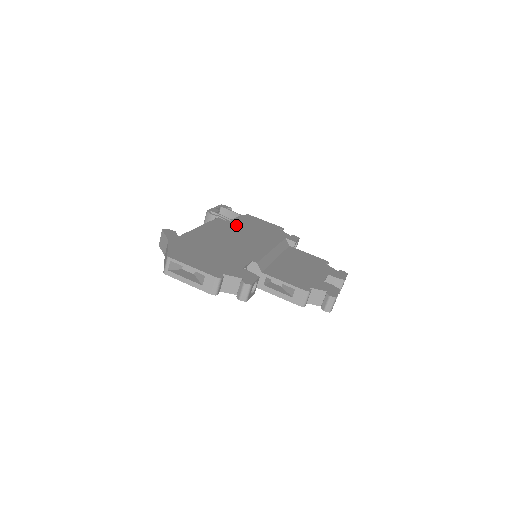
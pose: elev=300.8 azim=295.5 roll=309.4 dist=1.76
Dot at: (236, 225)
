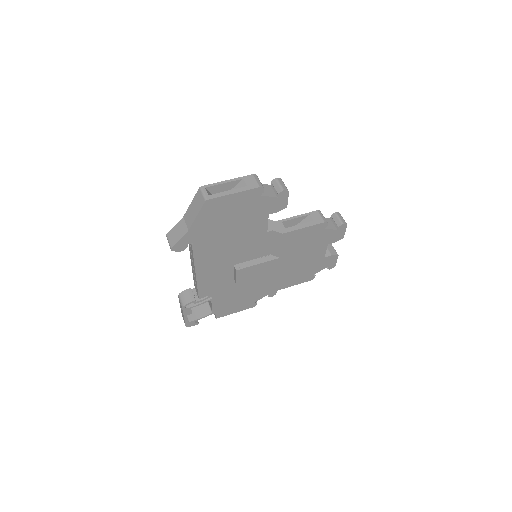
Dot at: occluded
